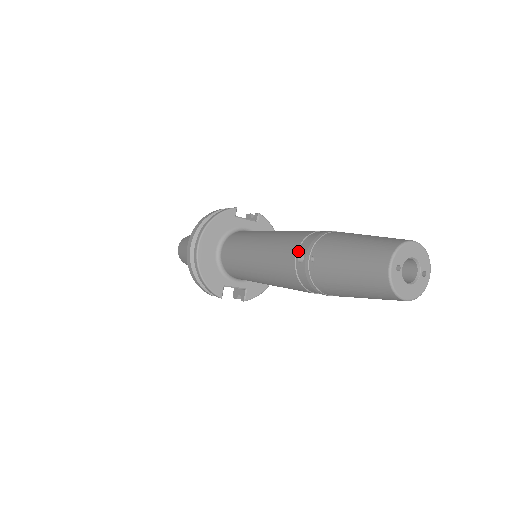
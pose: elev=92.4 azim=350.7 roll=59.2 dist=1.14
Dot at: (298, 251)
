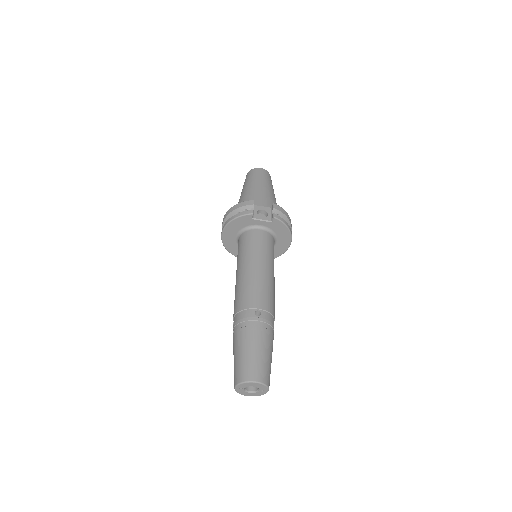
Dot at: (235, 316)
